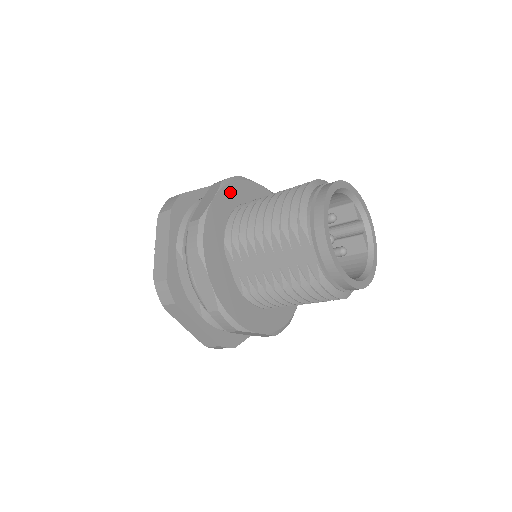
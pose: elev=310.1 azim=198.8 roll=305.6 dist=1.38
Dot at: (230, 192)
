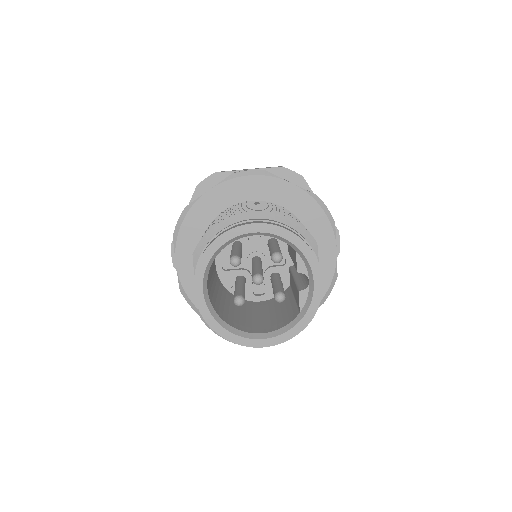
Dot at: (237, 186)
